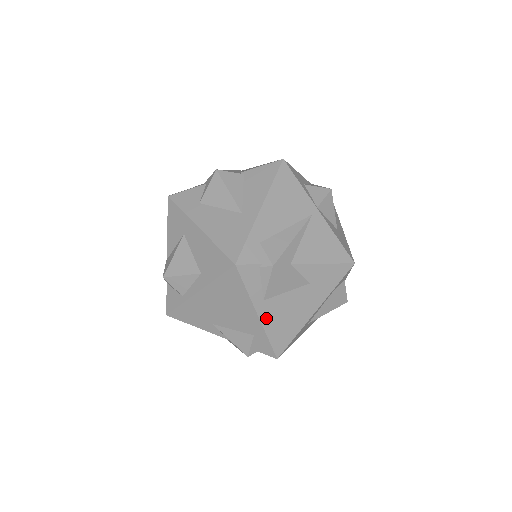
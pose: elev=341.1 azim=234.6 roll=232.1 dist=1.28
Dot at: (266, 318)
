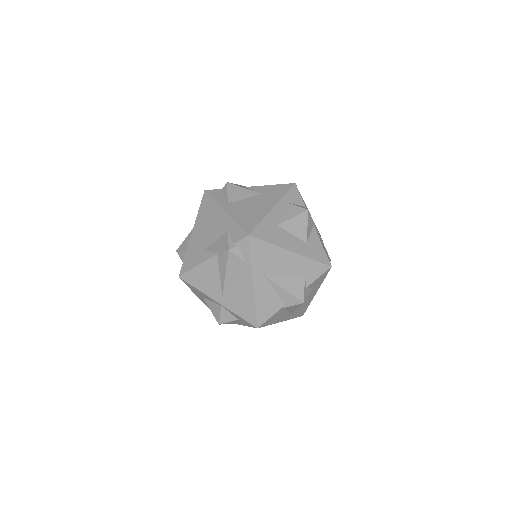
Dot at: (232, 212)
